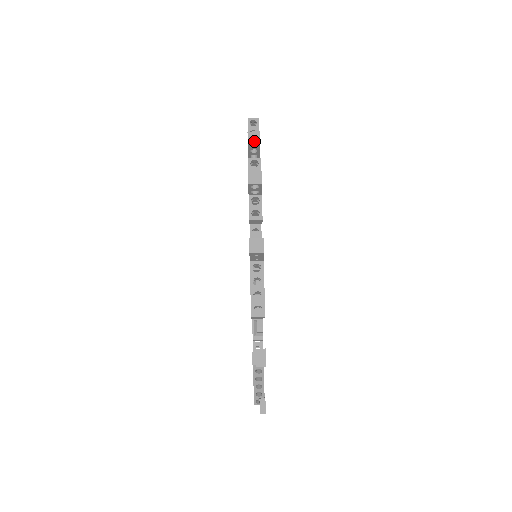
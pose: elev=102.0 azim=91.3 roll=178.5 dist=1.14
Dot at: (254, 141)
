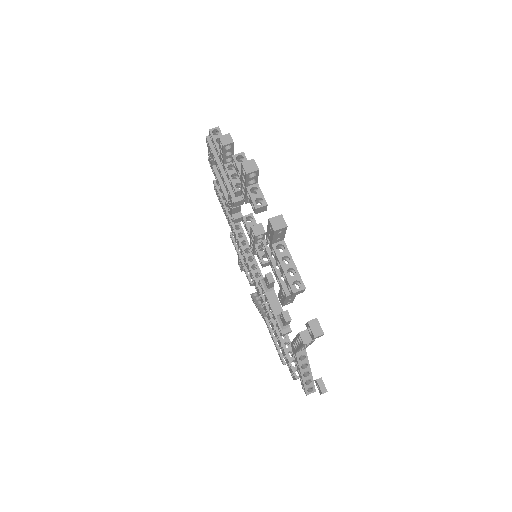
Dot at: (228, 143)
